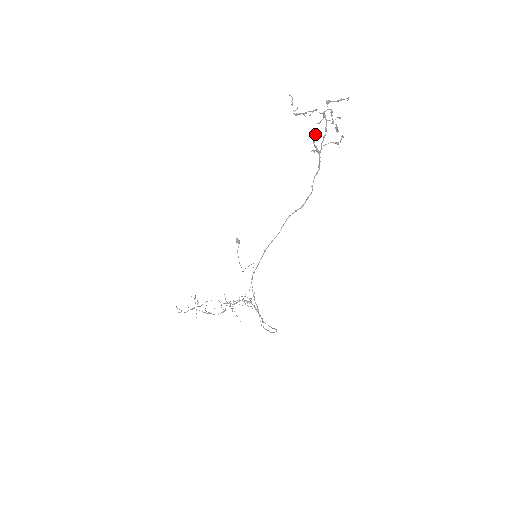
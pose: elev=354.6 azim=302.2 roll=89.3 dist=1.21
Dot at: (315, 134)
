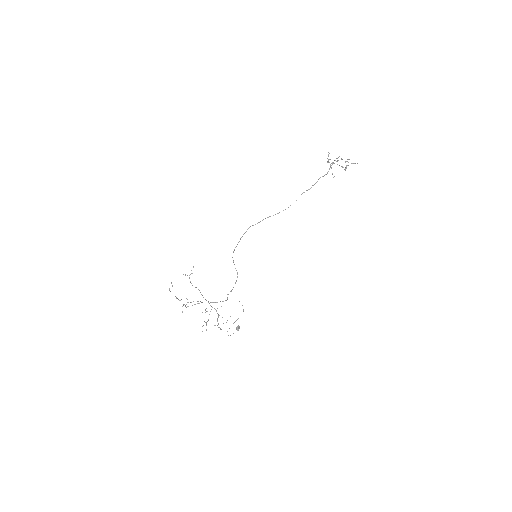
Dot at: (333, 177)
